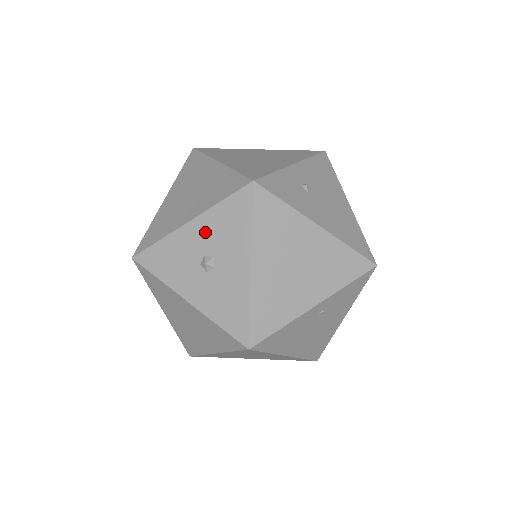
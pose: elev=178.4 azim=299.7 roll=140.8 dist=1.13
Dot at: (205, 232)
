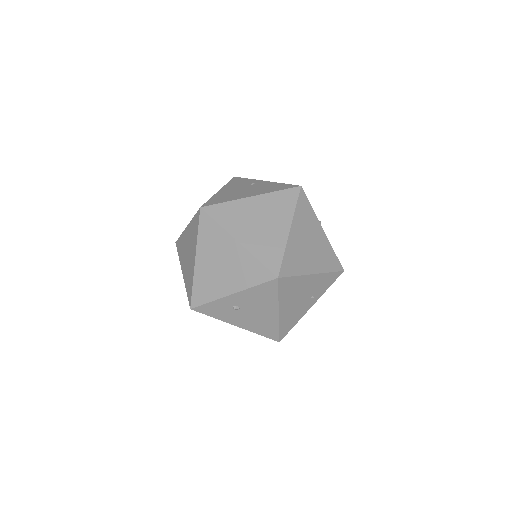
Dot at: occluded
